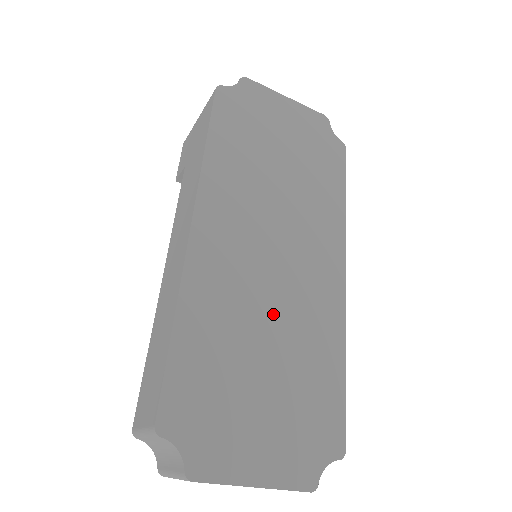
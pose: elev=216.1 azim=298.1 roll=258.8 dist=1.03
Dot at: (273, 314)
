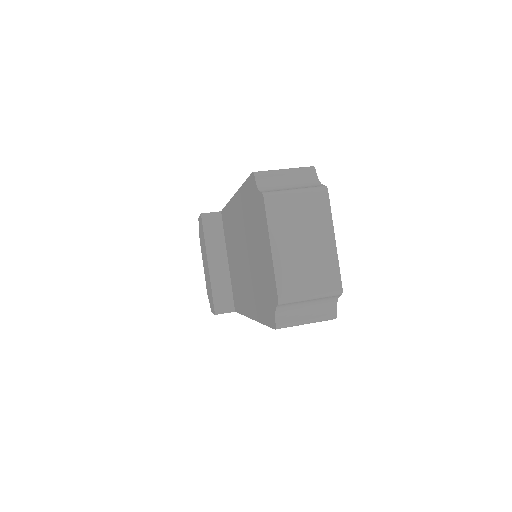
Dot at: occluded
